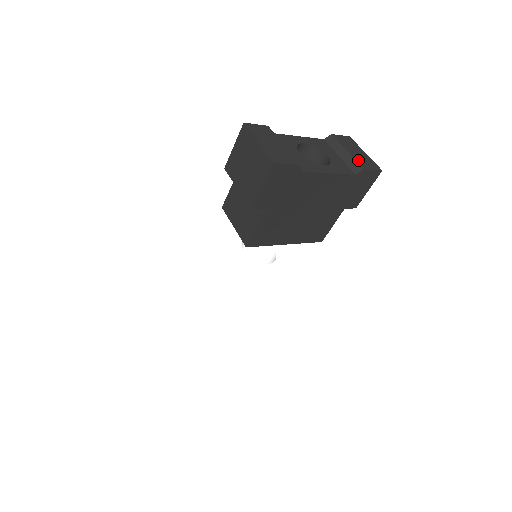
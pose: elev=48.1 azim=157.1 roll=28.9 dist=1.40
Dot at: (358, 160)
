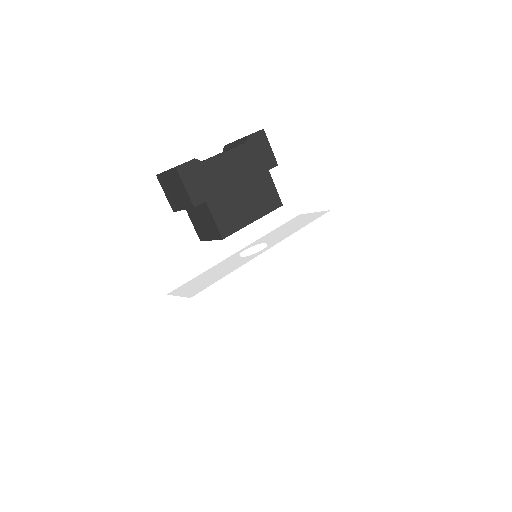
Dot at: (243, 137)
